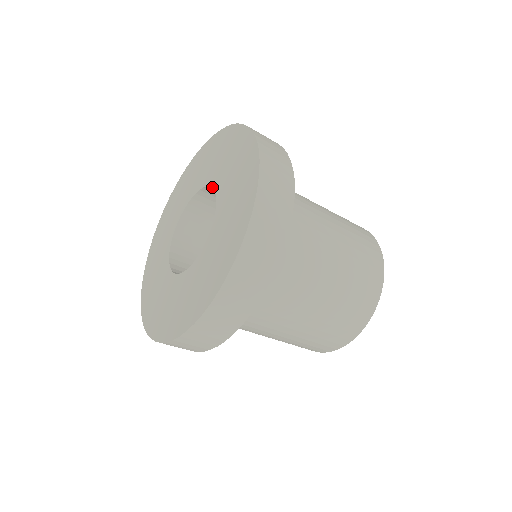
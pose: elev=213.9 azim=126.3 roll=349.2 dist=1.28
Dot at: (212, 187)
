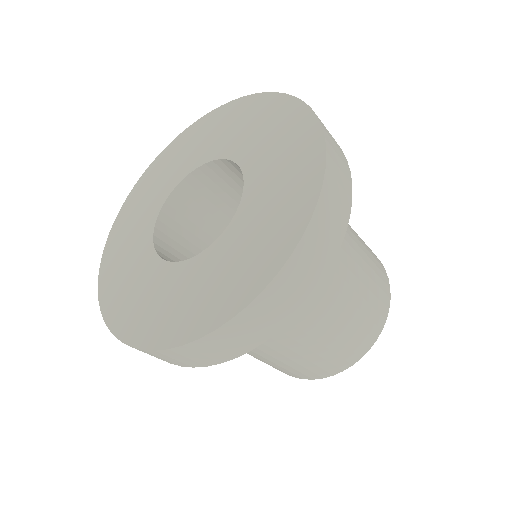
Dot at: (204, 163)
